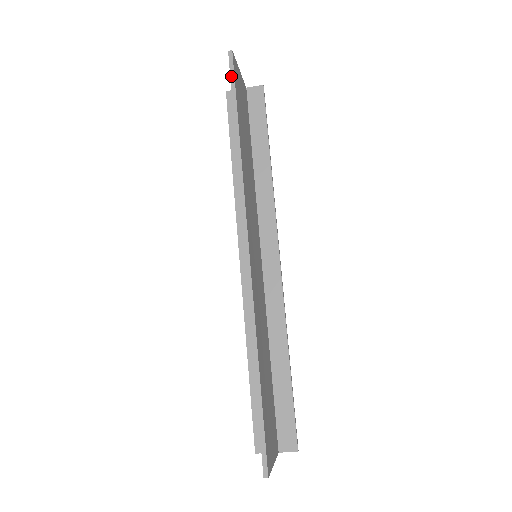
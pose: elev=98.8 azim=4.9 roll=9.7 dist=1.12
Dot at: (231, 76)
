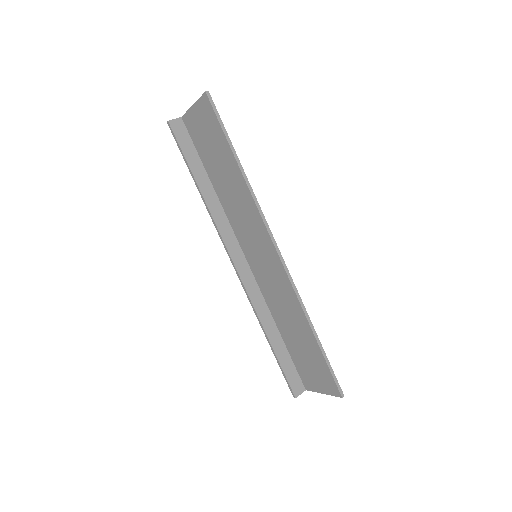
Dot at: (216, 114)
